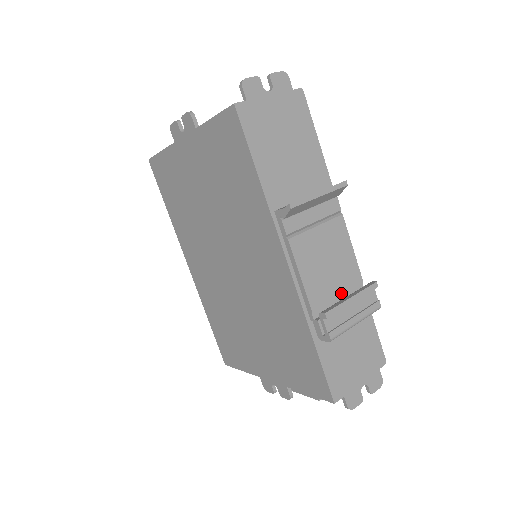
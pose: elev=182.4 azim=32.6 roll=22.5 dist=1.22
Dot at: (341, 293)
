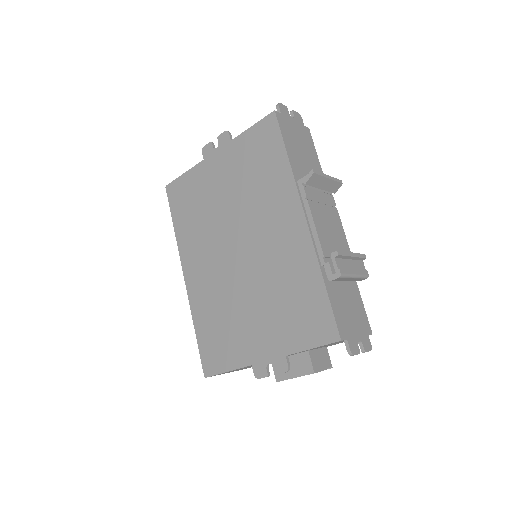
Dot at: occluded
